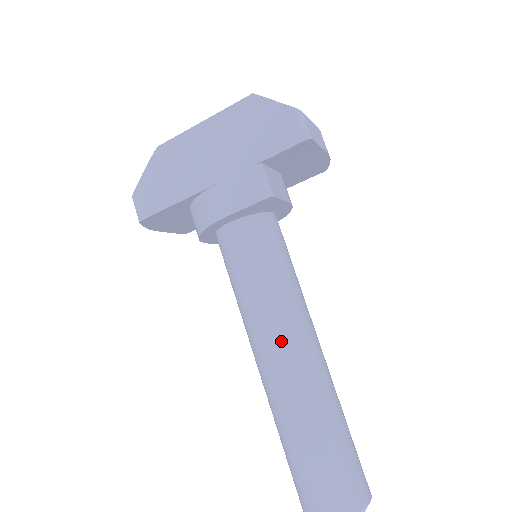
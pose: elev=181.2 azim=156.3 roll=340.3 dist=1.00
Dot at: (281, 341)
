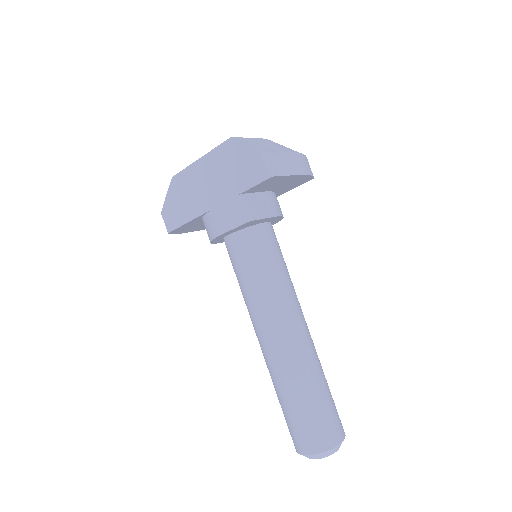
Dot at: (269, 326)
